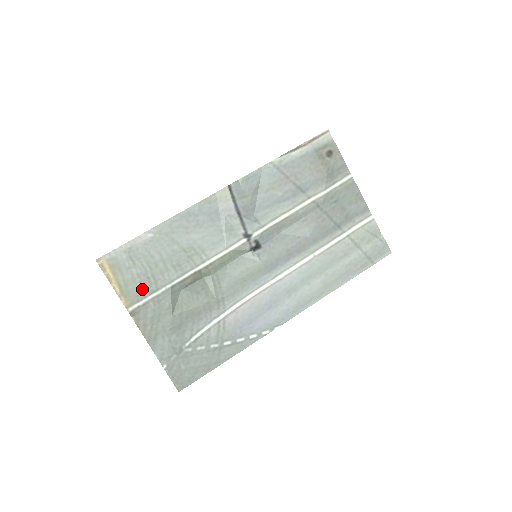
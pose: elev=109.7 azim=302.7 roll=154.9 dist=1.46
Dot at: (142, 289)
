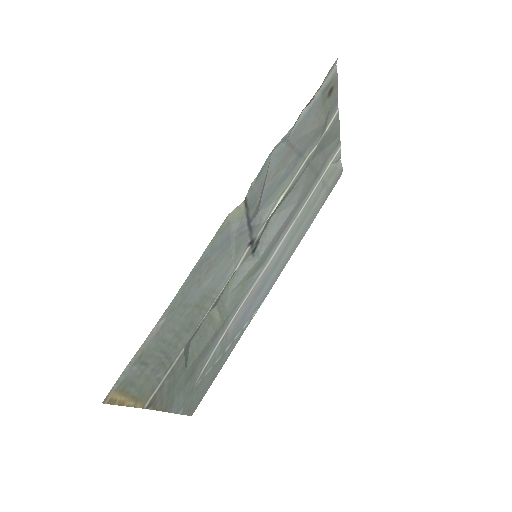
Dot at: (157, 378)
